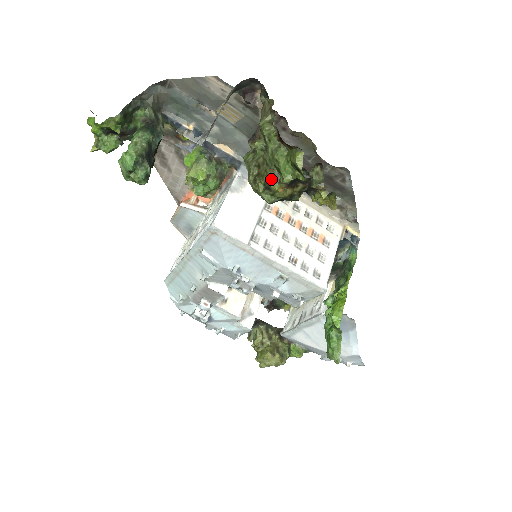
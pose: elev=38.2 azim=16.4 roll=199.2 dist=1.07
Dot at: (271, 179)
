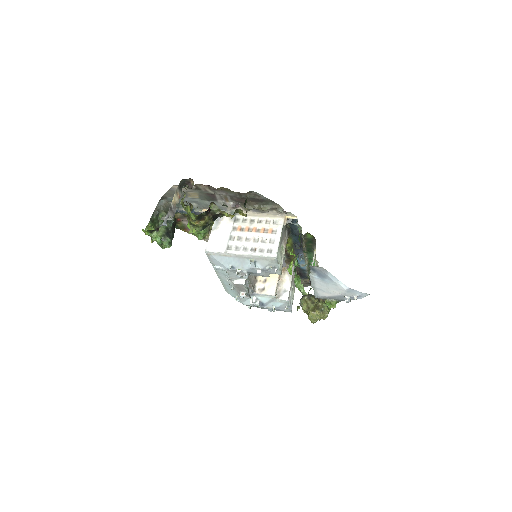
Dot at: (191, 221)
